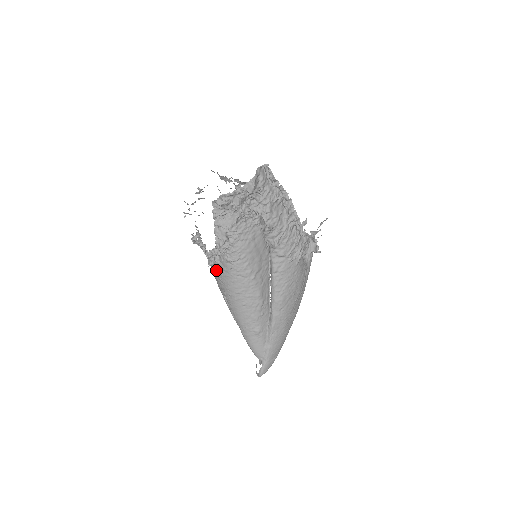
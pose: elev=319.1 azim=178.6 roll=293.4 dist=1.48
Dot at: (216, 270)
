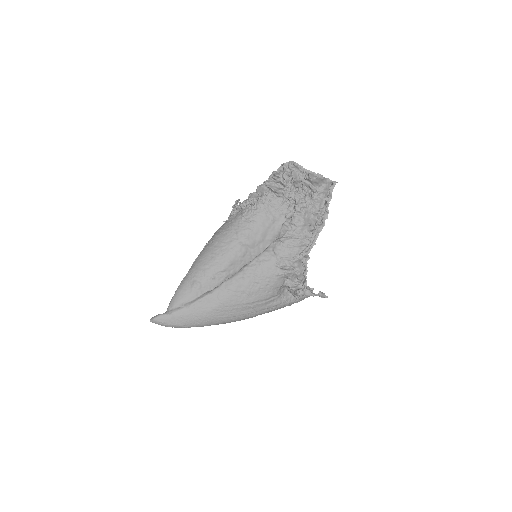
Dot at: occluded
